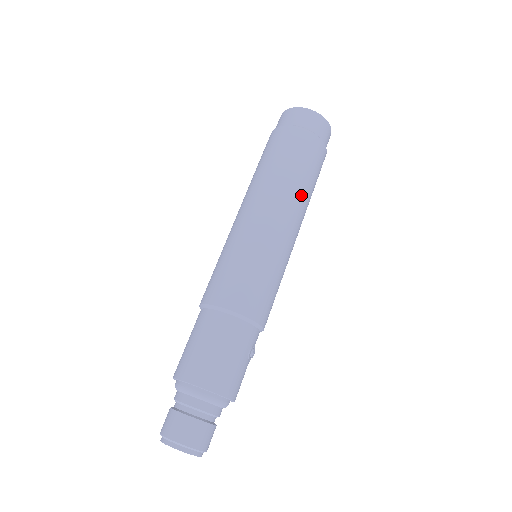
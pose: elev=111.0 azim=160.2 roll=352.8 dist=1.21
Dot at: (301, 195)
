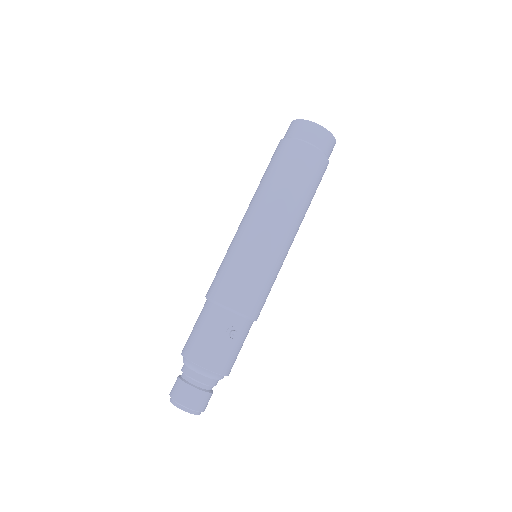
Dot at: (279, 196)
